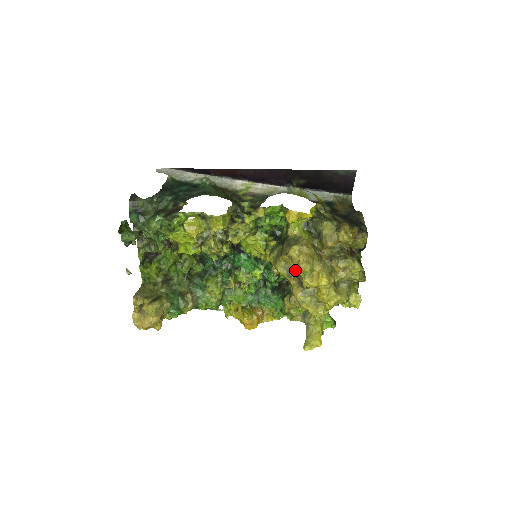
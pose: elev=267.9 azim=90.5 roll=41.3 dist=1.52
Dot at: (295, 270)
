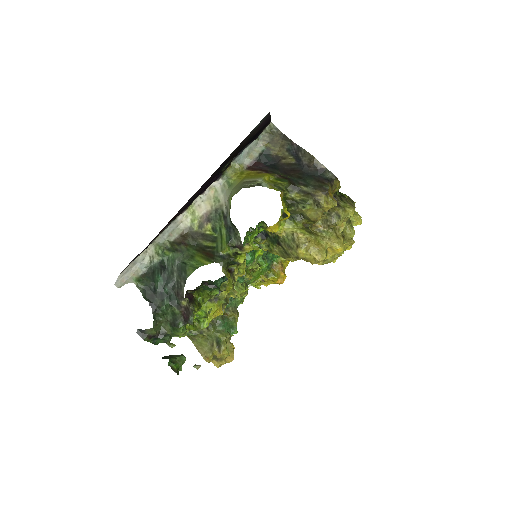
Dot at: (314, 263)
